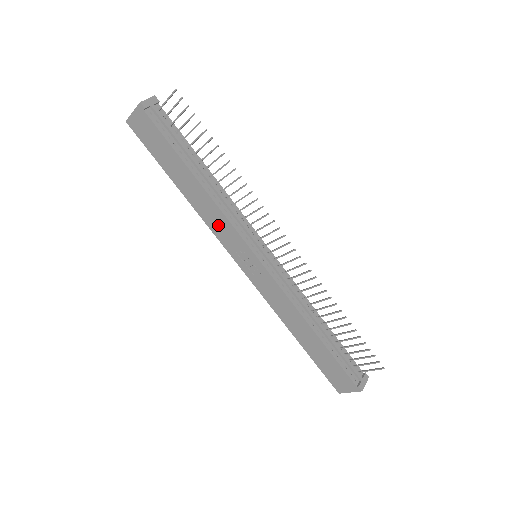
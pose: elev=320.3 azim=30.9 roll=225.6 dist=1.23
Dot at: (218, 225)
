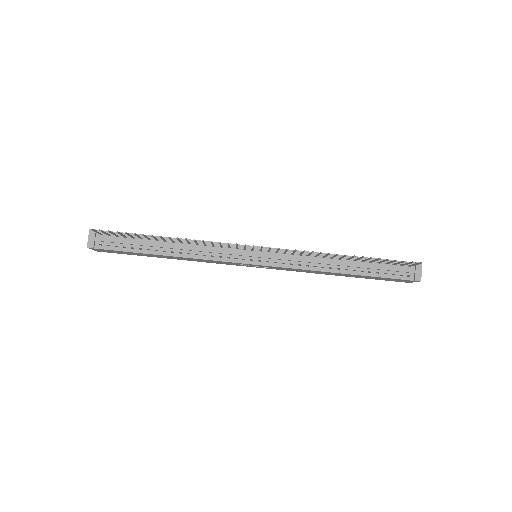
Dot at: occluded
